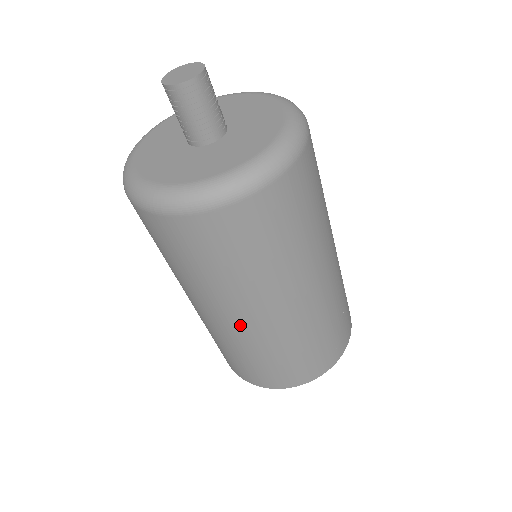
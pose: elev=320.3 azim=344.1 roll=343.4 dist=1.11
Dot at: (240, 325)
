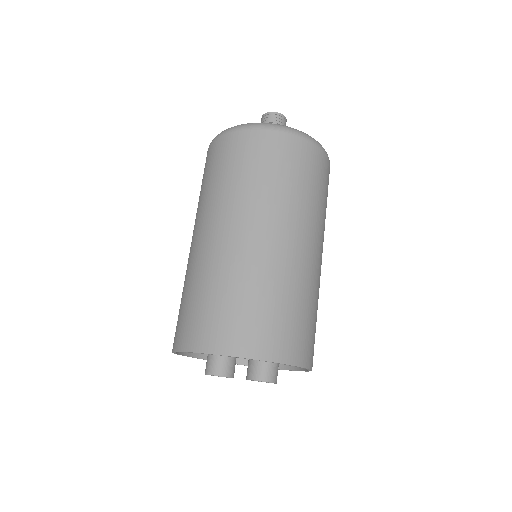
Dot at: (295, 250)
